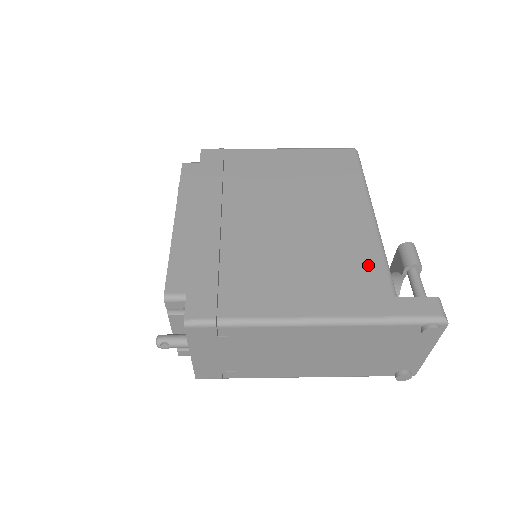
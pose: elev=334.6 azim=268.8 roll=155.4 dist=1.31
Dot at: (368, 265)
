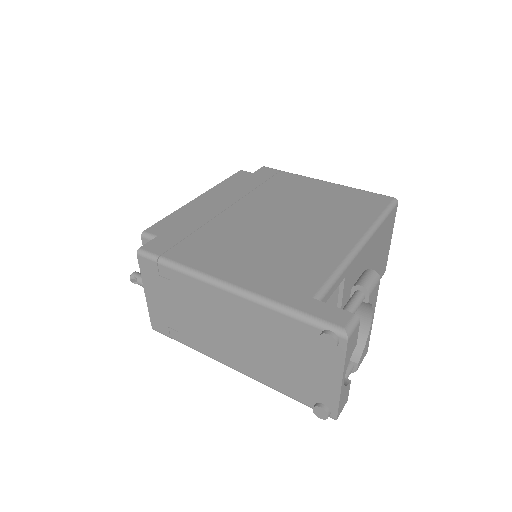
Dot at: (315, 270)
